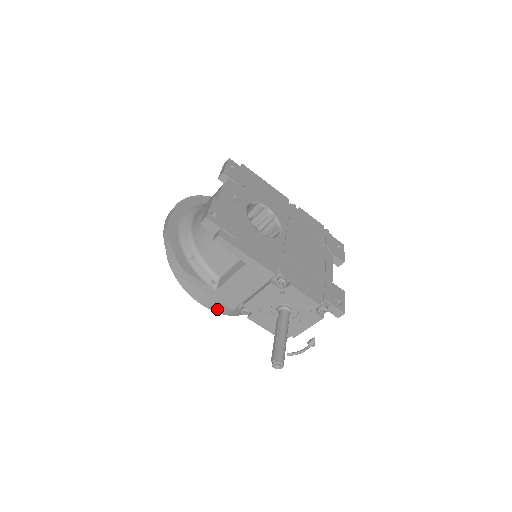
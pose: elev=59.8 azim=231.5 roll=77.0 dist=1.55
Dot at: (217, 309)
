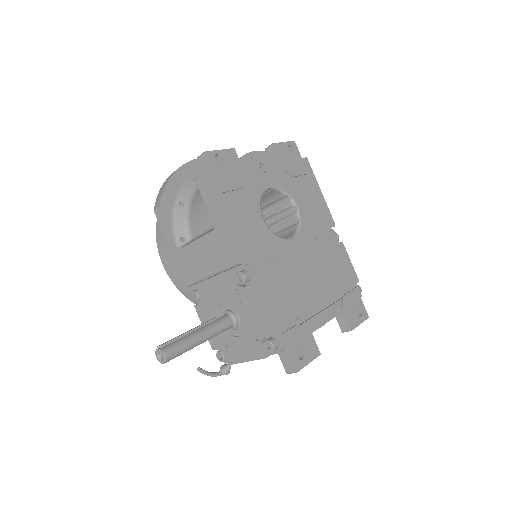
Dot at: (173, 276)
